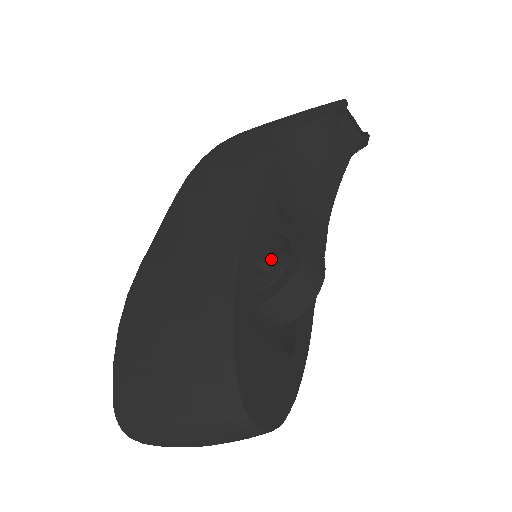
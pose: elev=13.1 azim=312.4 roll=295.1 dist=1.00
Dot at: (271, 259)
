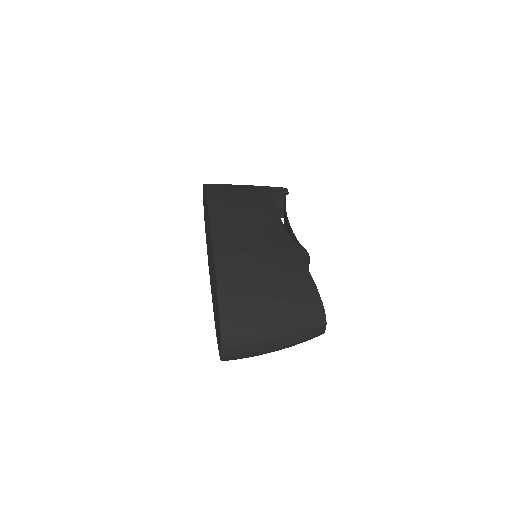
Dot at: occluded
